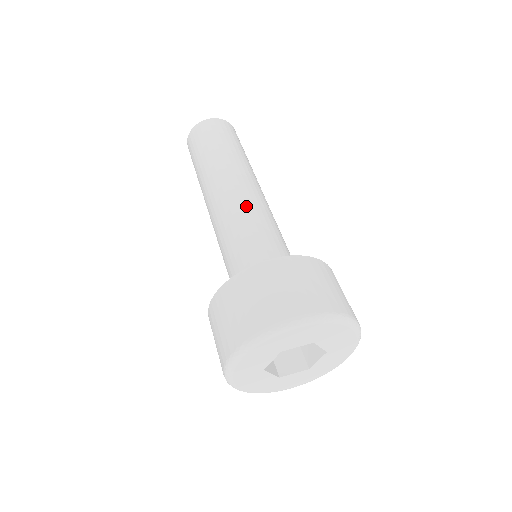
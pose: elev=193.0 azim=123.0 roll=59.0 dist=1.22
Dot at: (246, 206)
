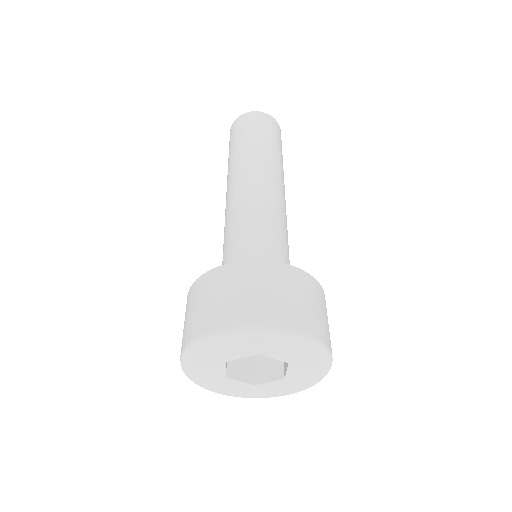
Dot at: (243, 205)
